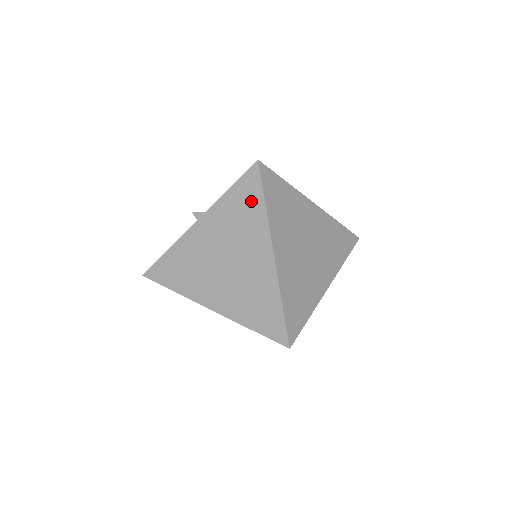
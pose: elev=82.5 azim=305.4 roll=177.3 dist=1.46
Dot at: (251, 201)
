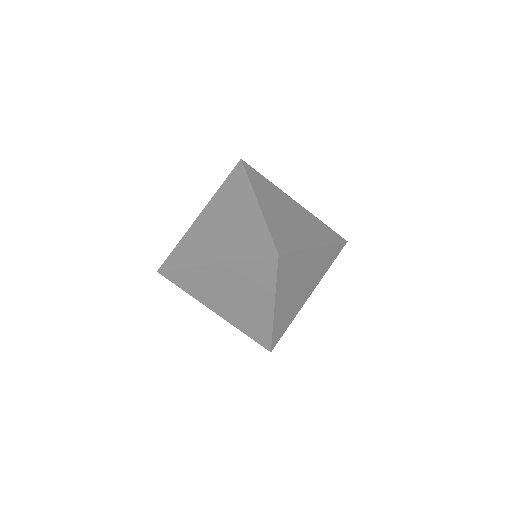
Dot at: (238, 181)
